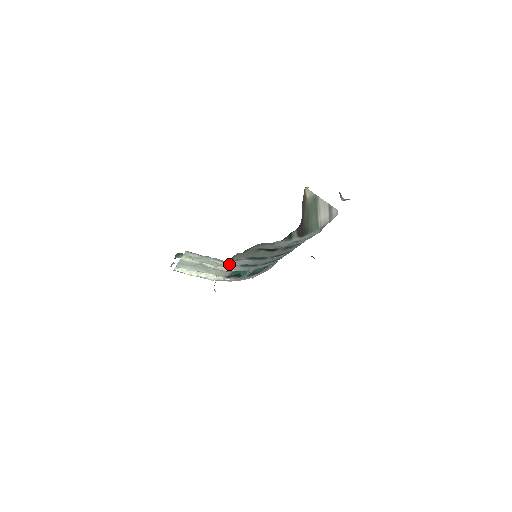
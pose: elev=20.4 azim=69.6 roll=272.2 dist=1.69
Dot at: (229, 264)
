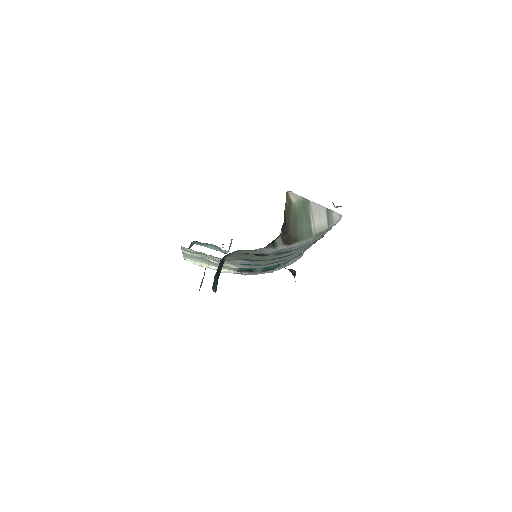
Dot at: (229, 262)
